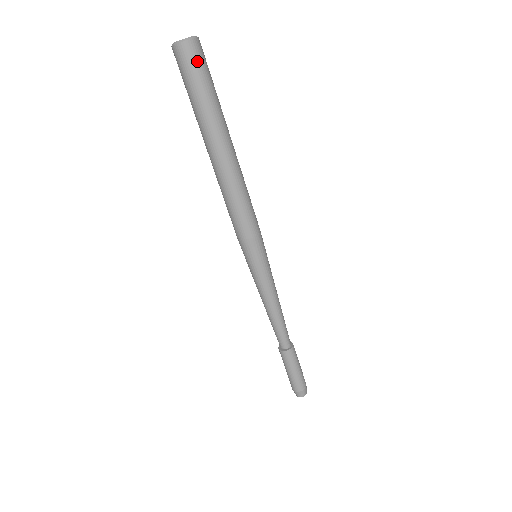
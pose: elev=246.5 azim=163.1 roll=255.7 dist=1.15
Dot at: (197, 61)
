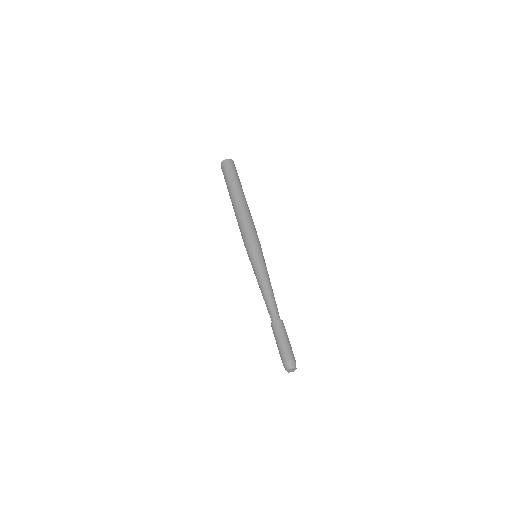
Dot at: occluded
